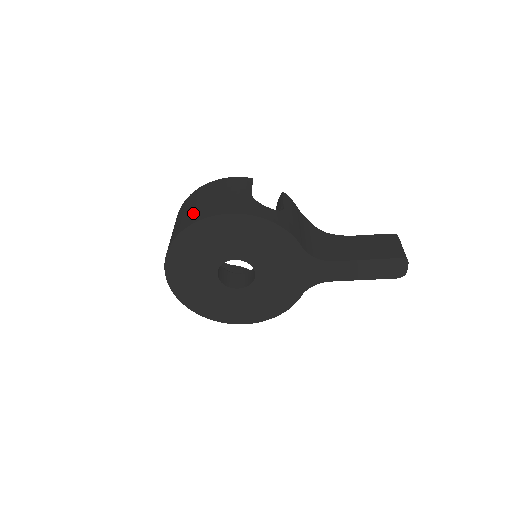
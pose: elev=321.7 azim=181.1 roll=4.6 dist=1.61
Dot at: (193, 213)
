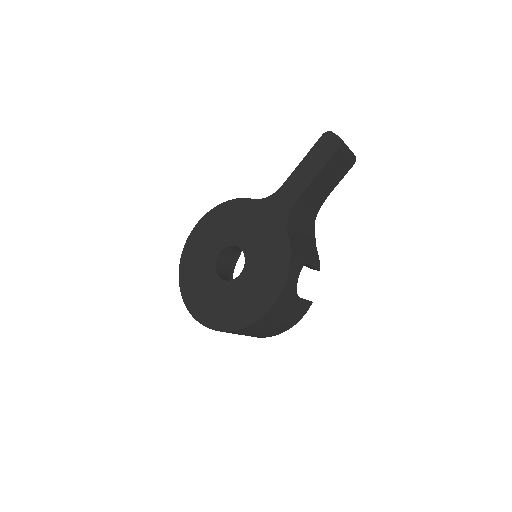
Dot at: occluded
